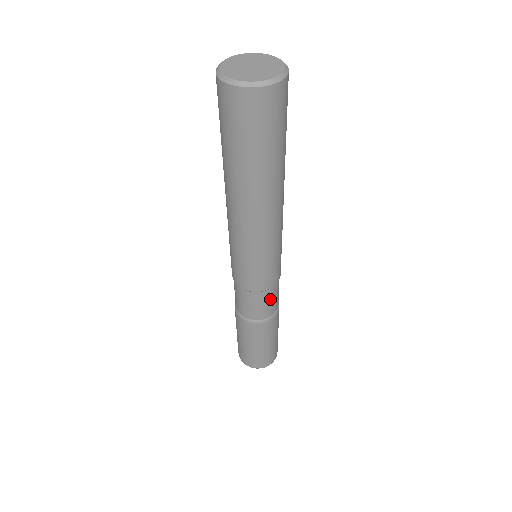
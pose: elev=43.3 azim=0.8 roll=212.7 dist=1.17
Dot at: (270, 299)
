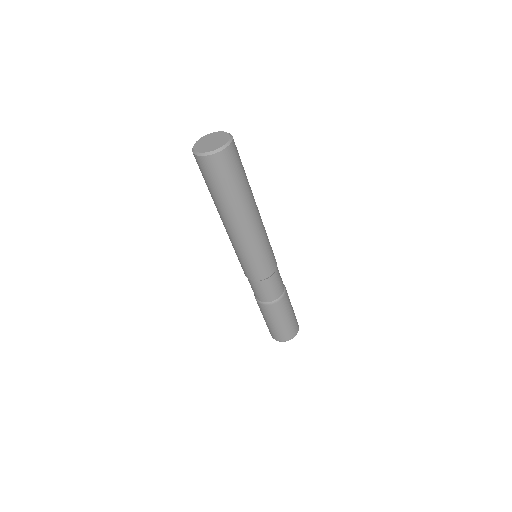
Dot at: (262, 289)
